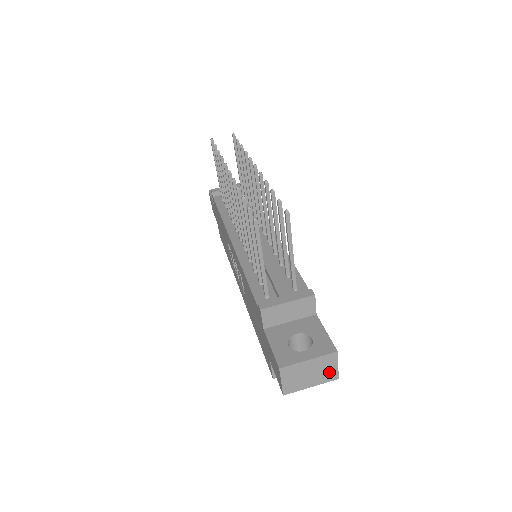
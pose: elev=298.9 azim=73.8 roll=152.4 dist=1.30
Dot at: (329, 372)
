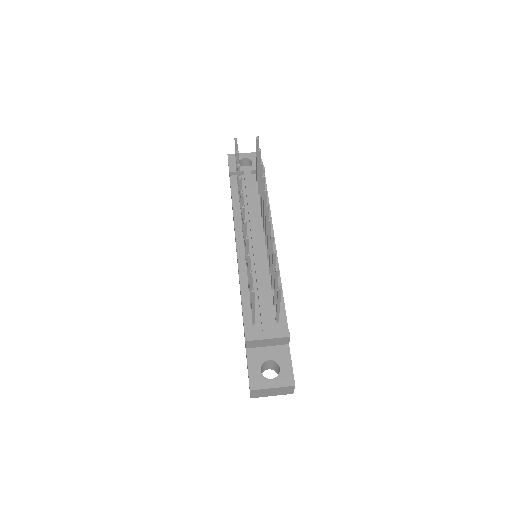
Dot at: (287, 392)
